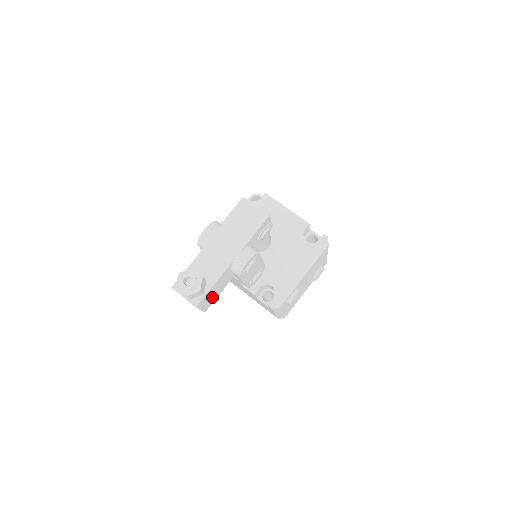
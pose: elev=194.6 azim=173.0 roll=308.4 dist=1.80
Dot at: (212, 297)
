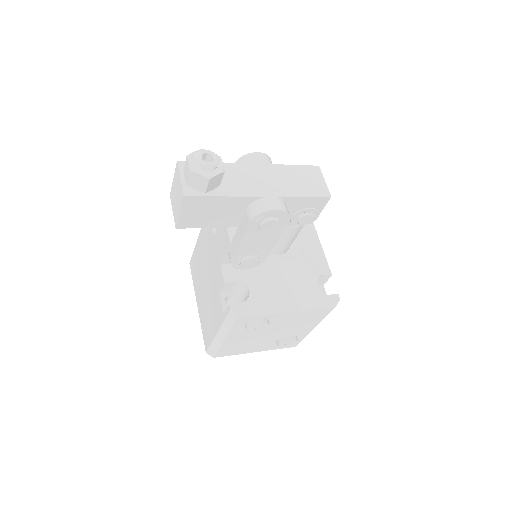
Dot at: (202, 216)
